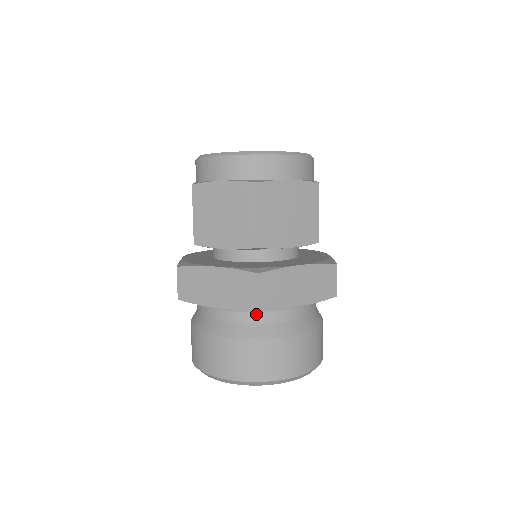
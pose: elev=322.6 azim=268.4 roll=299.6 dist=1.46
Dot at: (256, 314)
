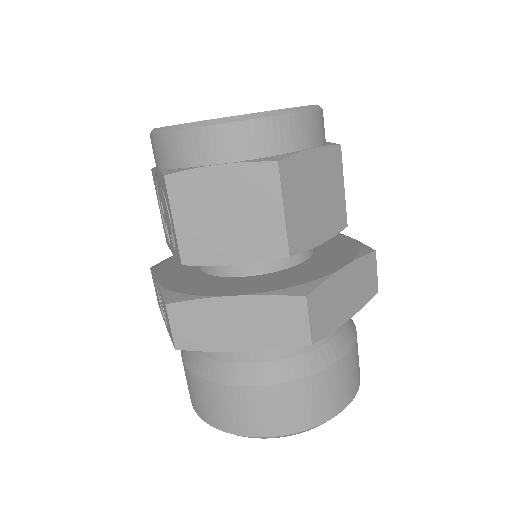
Dot at: occluded
